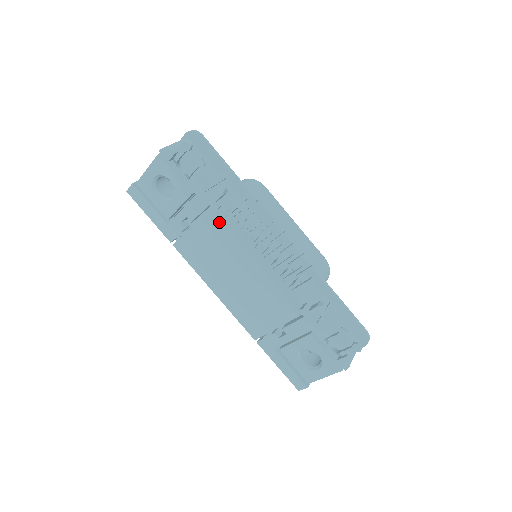
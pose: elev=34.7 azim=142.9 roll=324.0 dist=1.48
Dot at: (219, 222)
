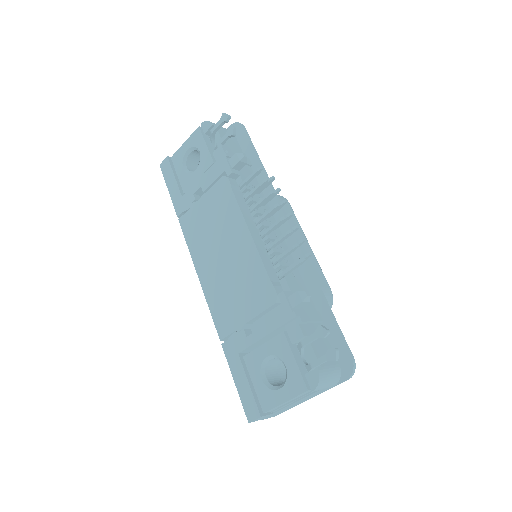
Dot at: (228, 188)
